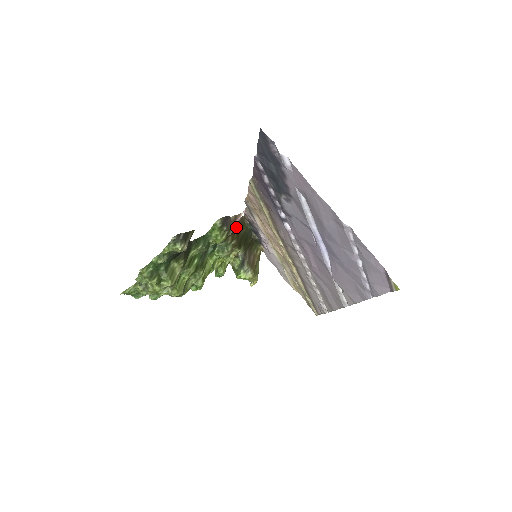
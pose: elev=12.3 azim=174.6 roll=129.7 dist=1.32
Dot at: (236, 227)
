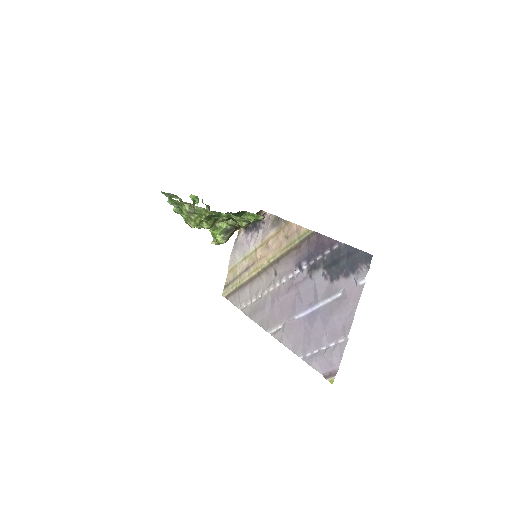
Dot at: occluded
